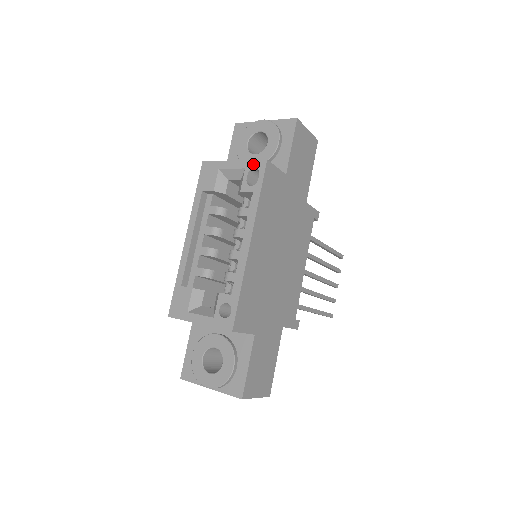
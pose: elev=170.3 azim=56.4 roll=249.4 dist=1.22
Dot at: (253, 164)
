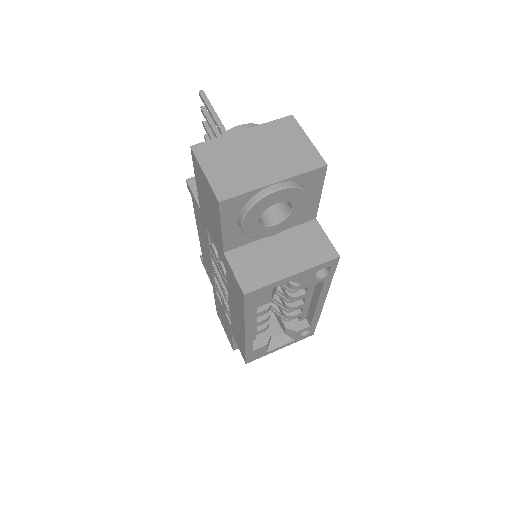
Dot at: (322, 267)
